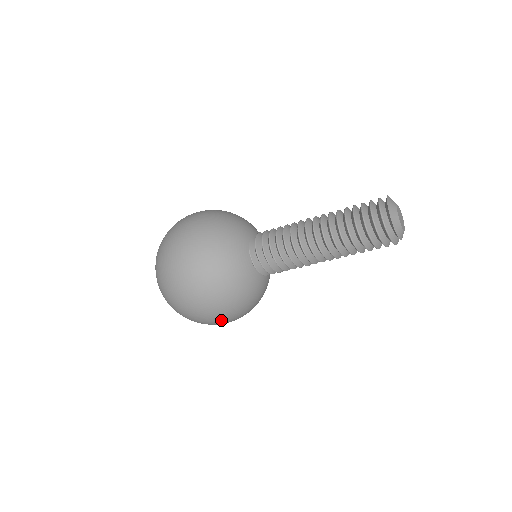
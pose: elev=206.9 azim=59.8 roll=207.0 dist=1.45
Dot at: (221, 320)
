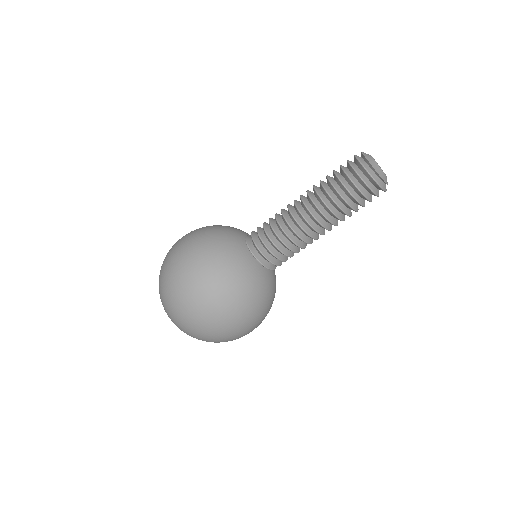
Dot at: (202, 295)
